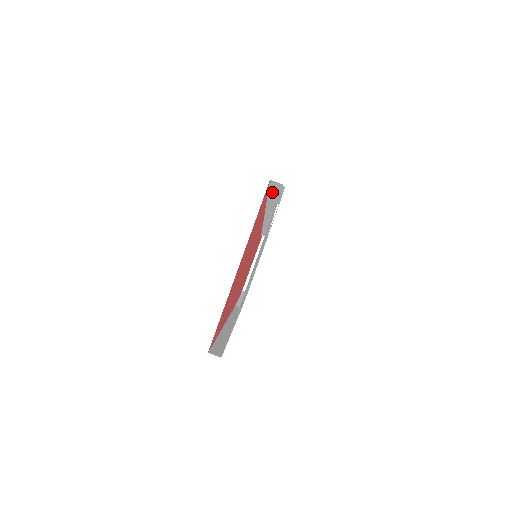
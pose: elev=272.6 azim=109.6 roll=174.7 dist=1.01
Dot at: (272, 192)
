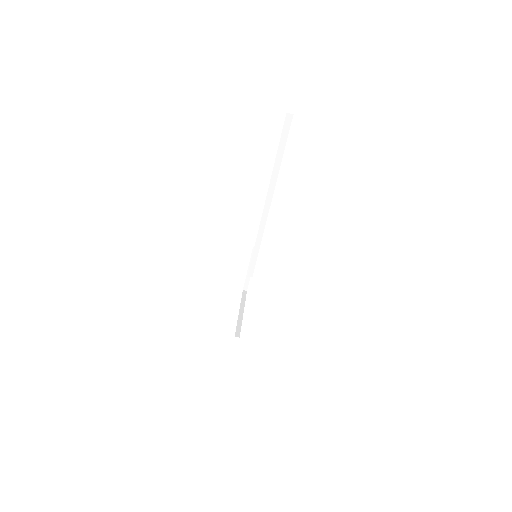
Dot at: (283, 137)
